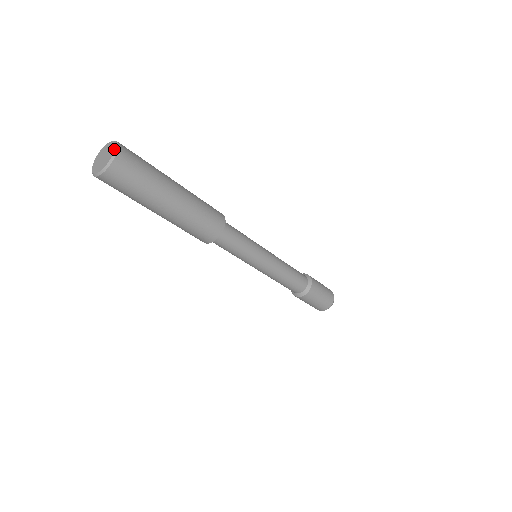
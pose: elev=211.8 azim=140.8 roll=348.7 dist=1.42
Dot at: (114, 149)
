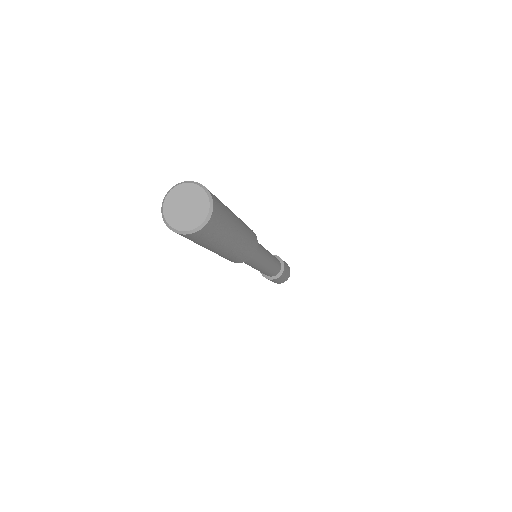
Dot at: (208, 210)
